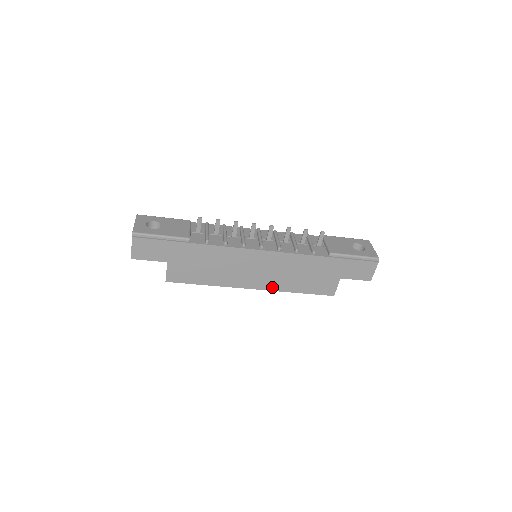
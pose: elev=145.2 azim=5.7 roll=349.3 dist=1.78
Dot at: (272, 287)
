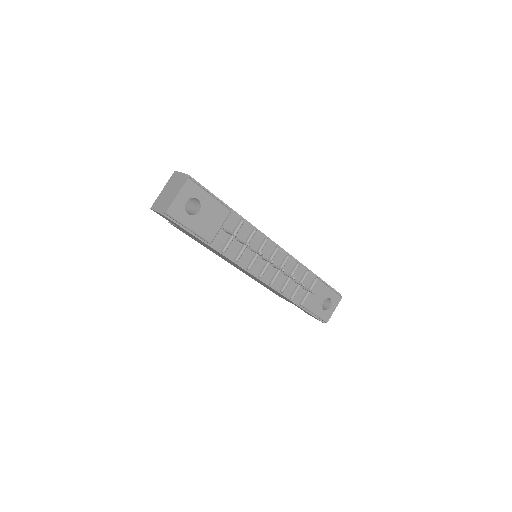
Dot at: occluded
